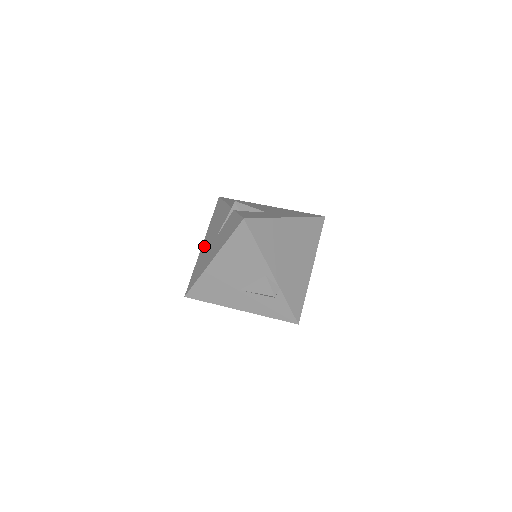
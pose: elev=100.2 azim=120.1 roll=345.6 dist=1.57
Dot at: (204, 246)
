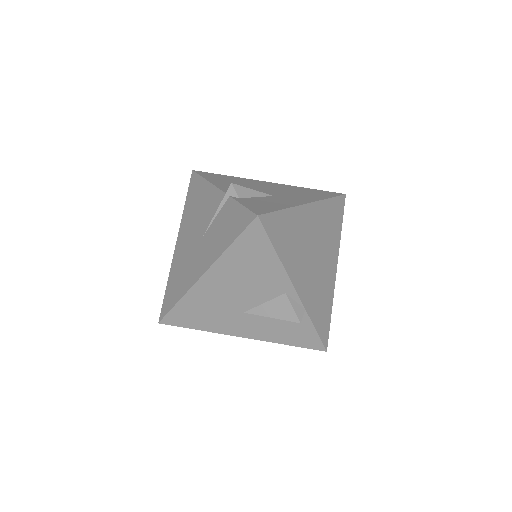
Dot at: (180, 246)
